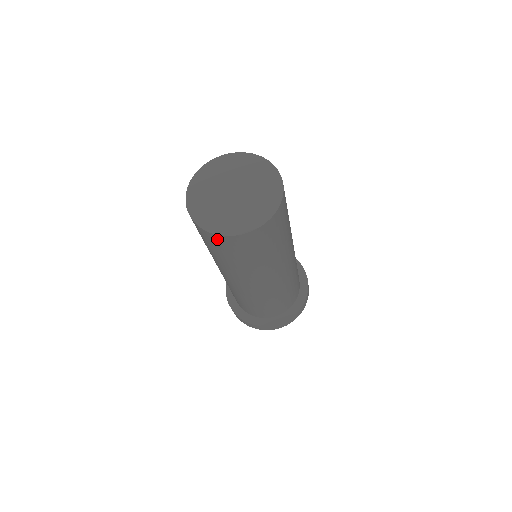
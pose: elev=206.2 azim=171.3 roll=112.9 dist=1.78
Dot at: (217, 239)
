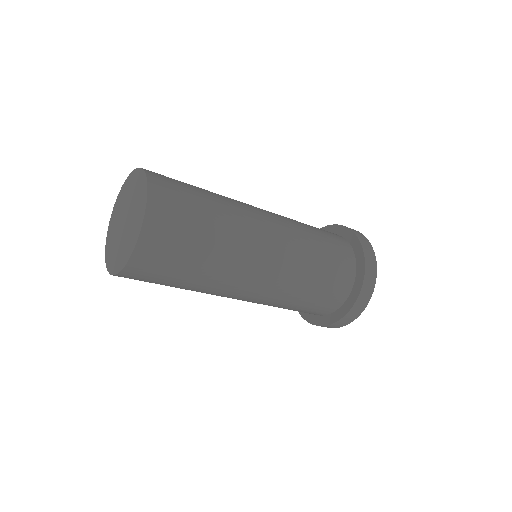
Dot at: occluded
